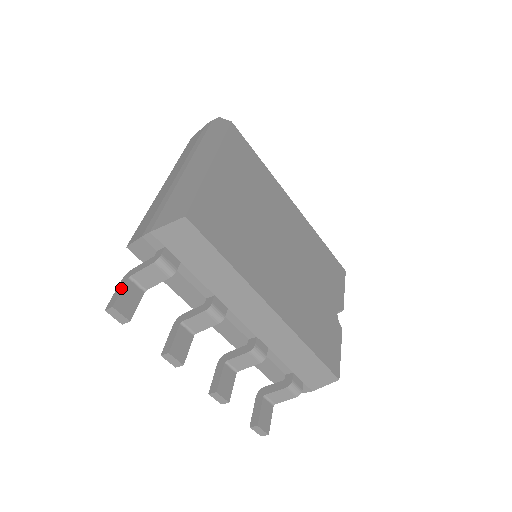
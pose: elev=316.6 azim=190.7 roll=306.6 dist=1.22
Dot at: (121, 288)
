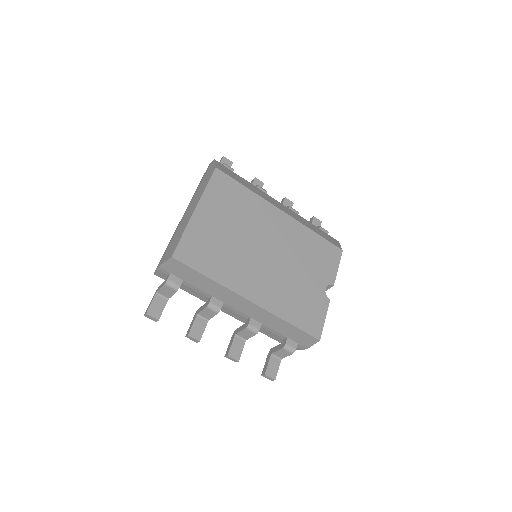
Dot at: (152, 301)
